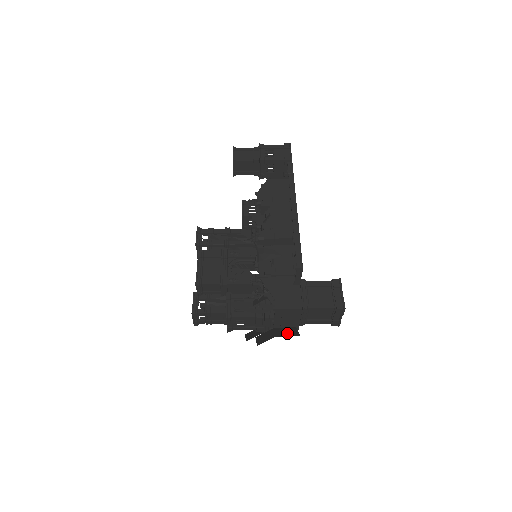
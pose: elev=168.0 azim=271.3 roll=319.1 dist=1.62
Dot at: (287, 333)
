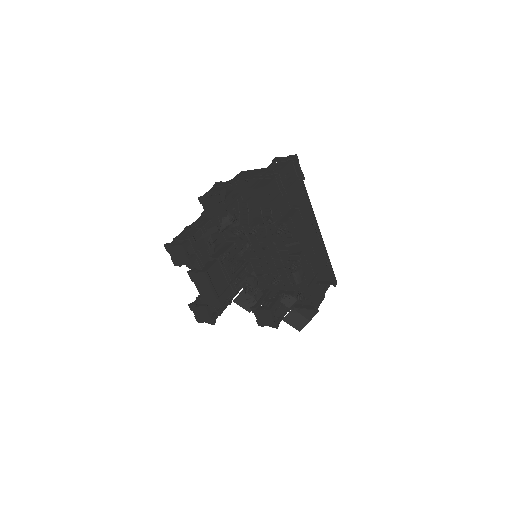
Dot at: (309, 312)
